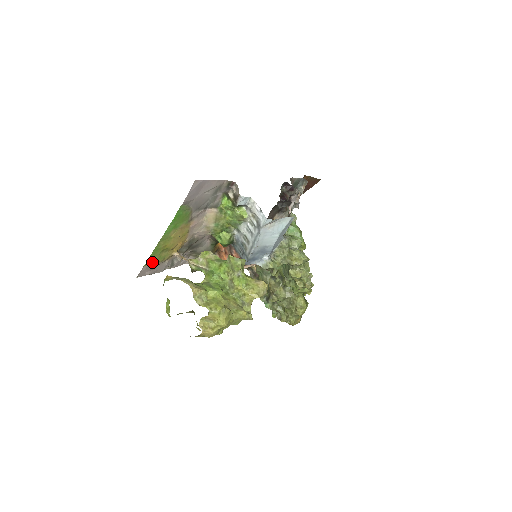
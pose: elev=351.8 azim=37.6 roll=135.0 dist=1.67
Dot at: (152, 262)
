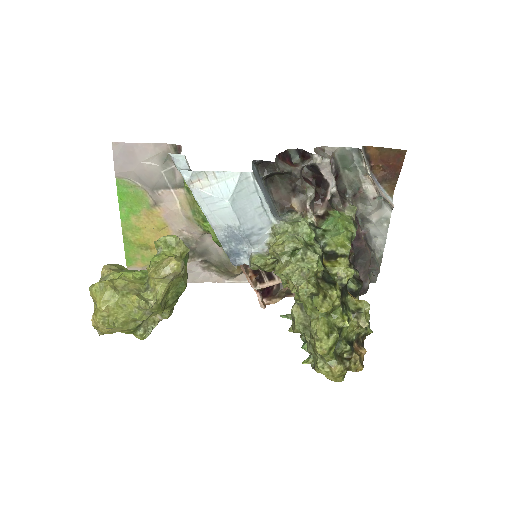
Dot at: (137, 263)
